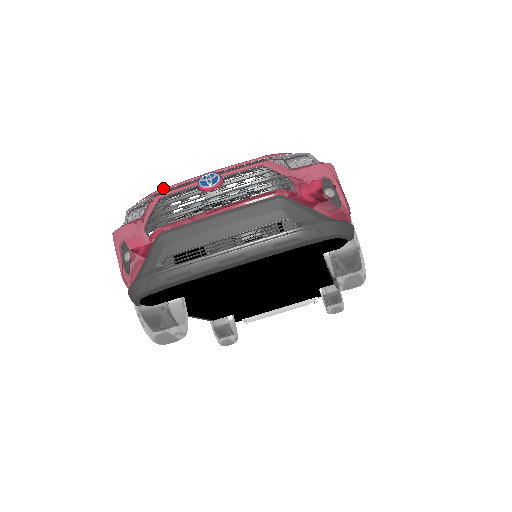
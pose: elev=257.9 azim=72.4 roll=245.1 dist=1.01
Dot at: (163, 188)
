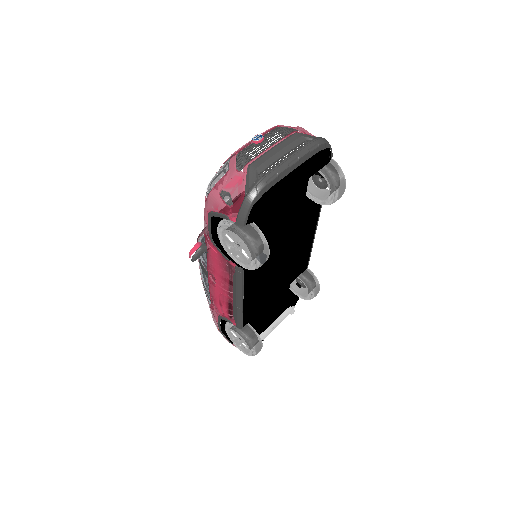
Dot at: (232, 154)
